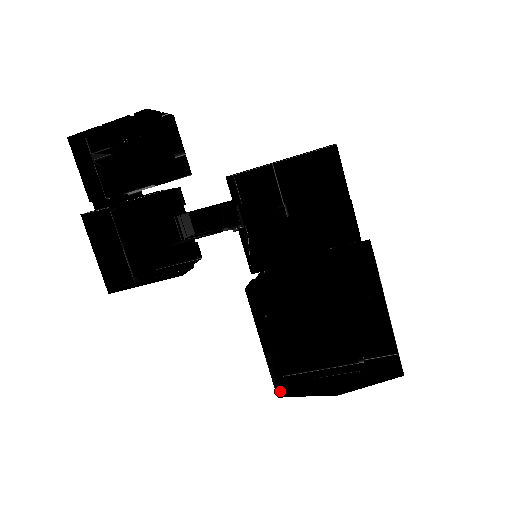
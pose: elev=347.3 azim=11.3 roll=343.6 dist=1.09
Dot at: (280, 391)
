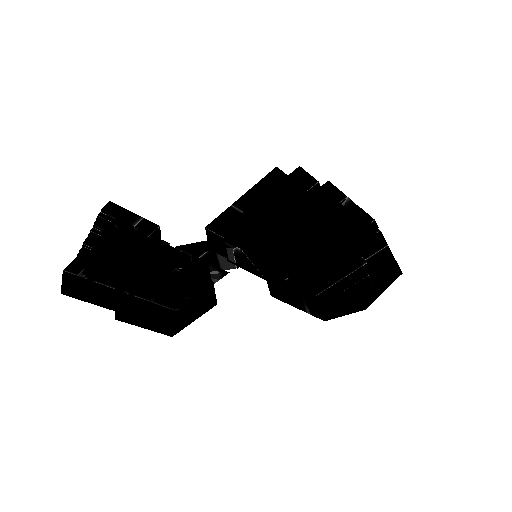
Dot at: (323, 314)
